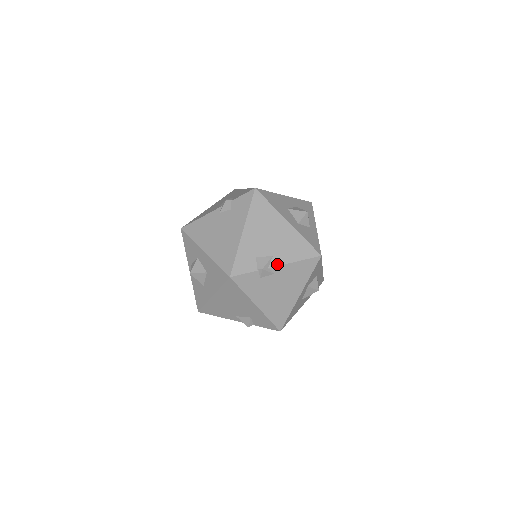
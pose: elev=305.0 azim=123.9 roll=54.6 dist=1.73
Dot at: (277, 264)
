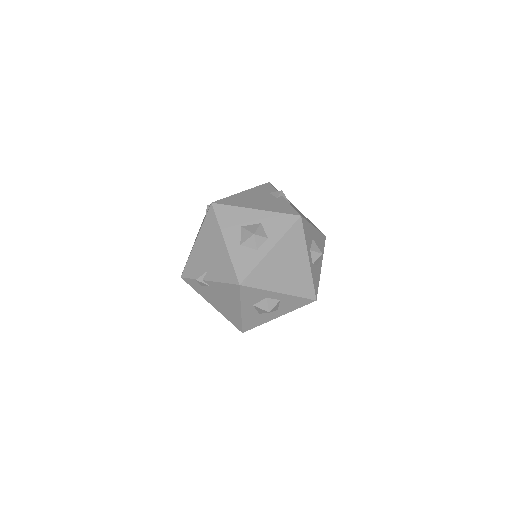
Dot at: (208, 279)
